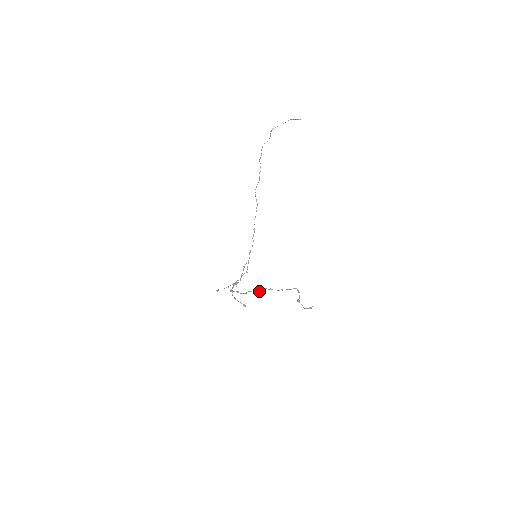
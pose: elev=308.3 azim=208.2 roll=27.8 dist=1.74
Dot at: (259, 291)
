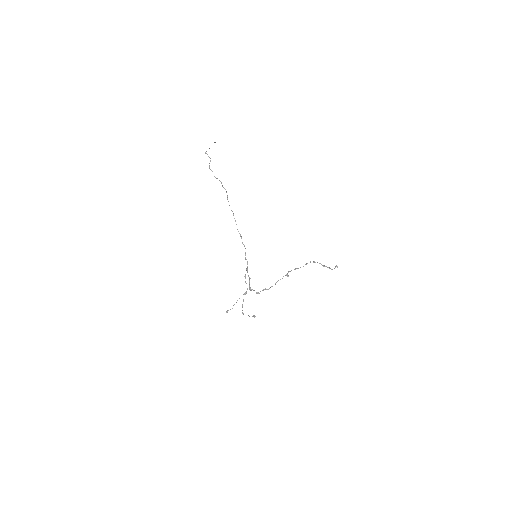
Dot at: (287, 275)
